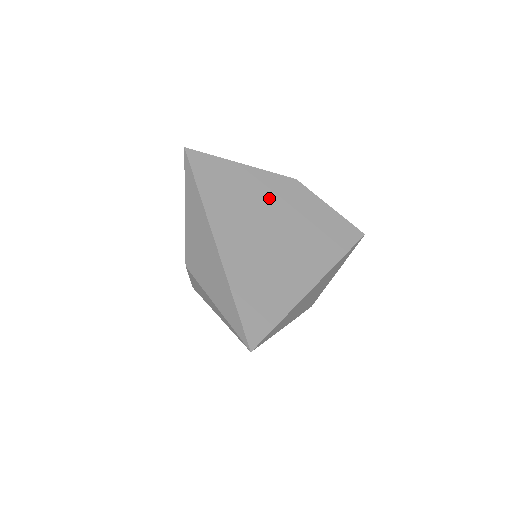
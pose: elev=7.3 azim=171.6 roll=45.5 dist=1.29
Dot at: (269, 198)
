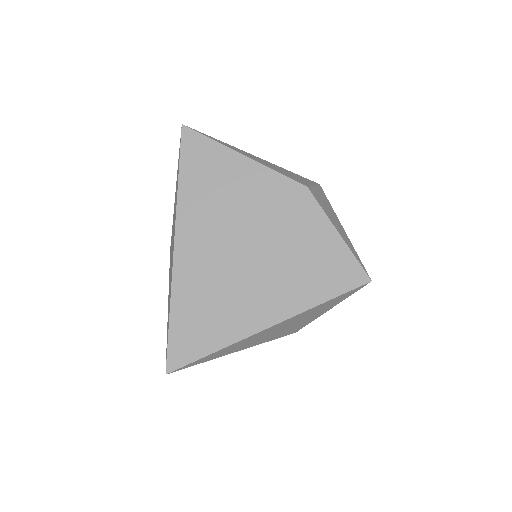
Dot at: (259, 206)
